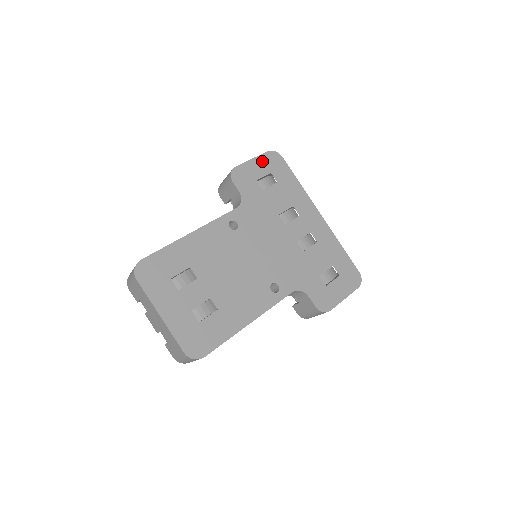
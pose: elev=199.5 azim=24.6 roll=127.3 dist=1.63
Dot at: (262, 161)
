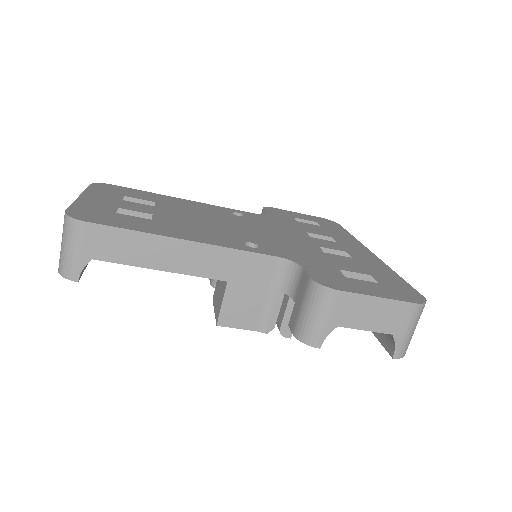
Dot at: (310, 217)
